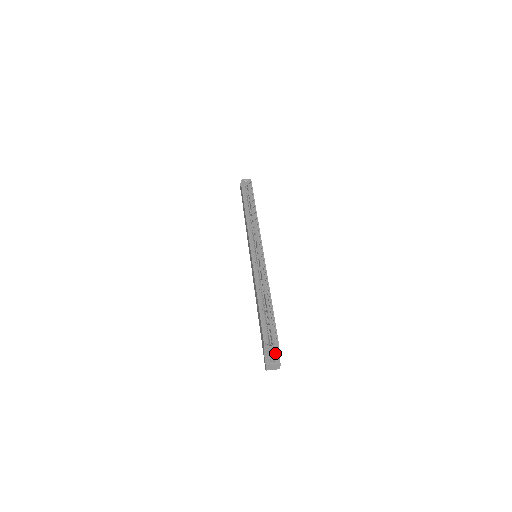
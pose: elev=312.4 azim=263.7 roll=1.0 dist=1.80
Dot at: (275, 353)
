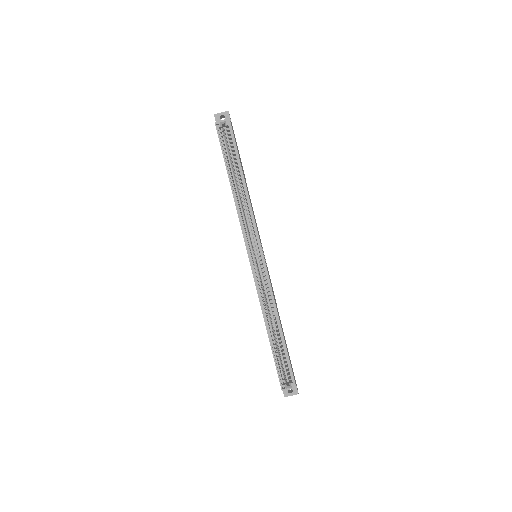
Dot at: occluded
